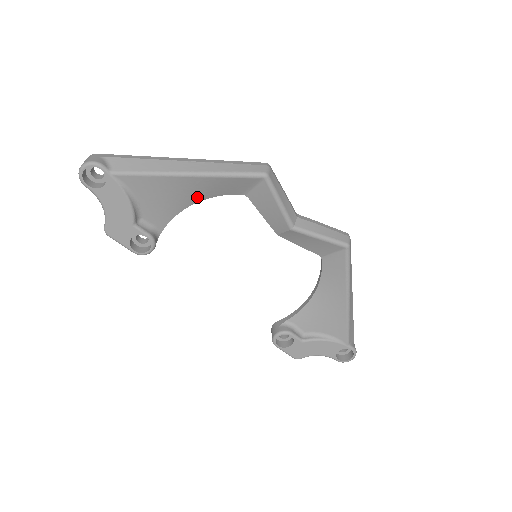
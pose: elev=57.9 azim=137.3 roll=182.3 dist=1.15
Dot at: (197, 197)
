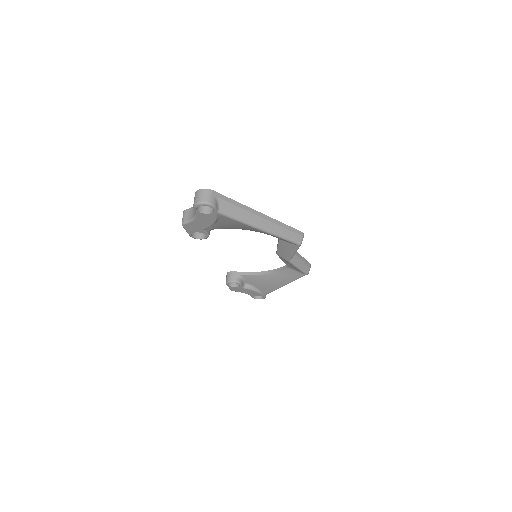
Dot at: (252, 230)
